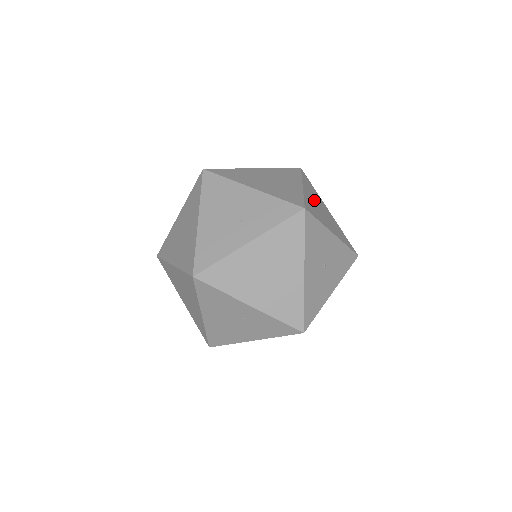
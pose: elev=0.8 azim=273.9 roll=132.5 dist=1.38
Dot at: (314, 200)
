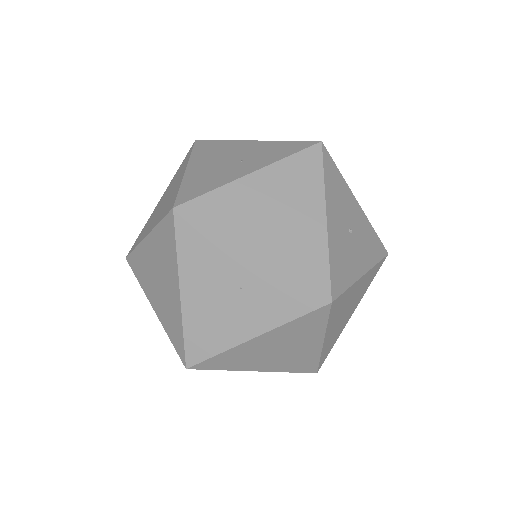
Dot at: occluded
